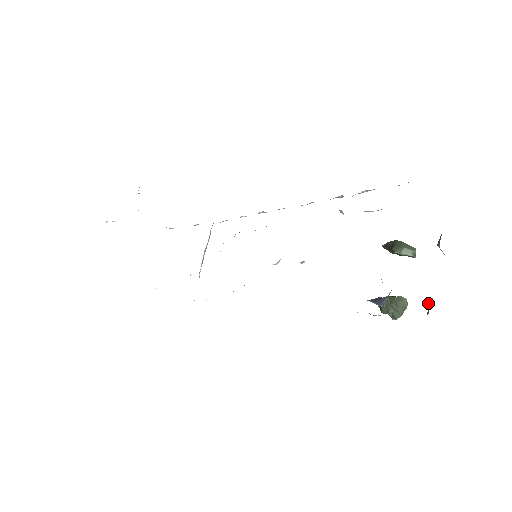
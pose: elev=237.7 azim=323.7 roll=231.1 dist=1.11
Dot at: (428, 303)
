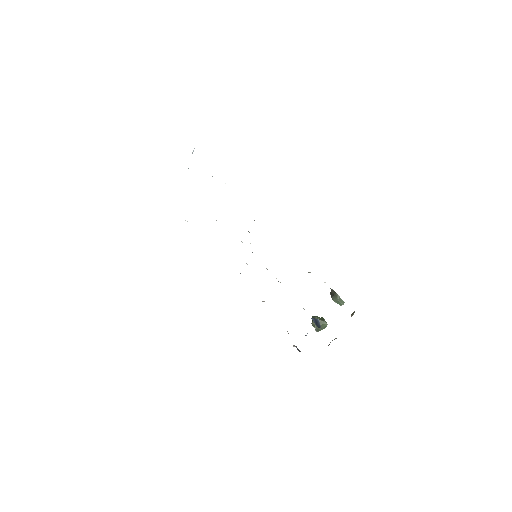
Dot at: occluded
